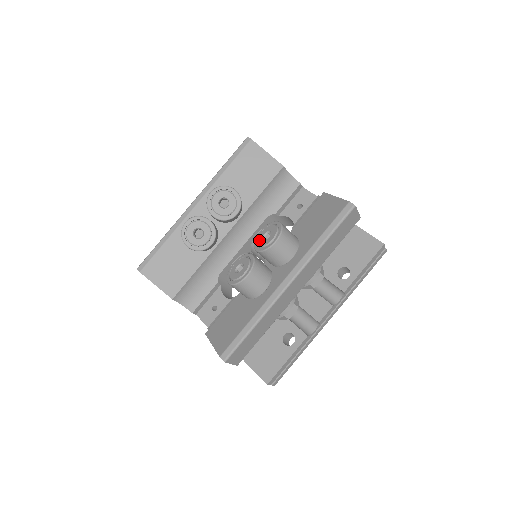
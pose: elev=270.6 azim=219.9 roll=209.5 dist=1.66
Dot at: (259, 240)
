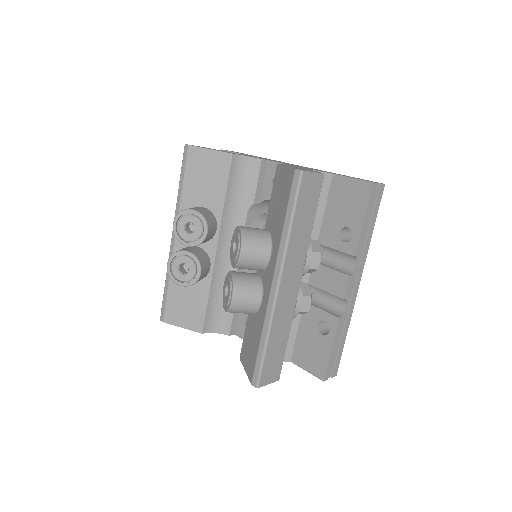
Dot at: (231, 254)
